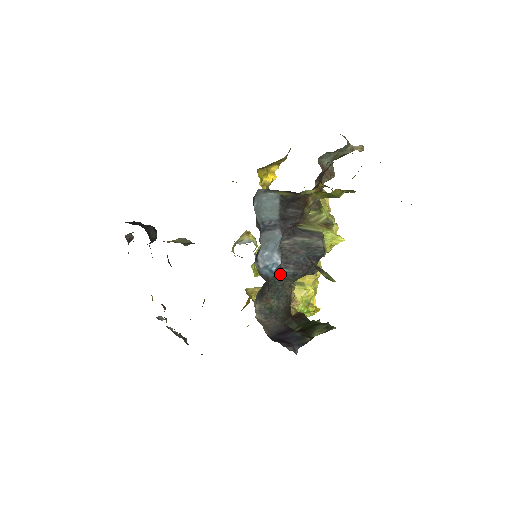
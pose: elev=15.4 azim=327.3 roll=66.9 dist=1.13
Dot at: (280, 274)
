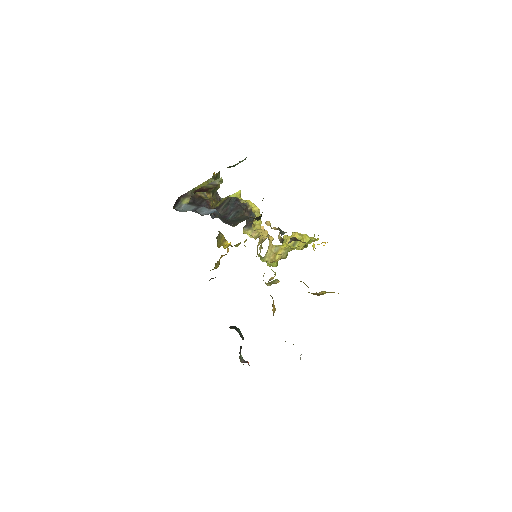
Dot at: (232, 218)
